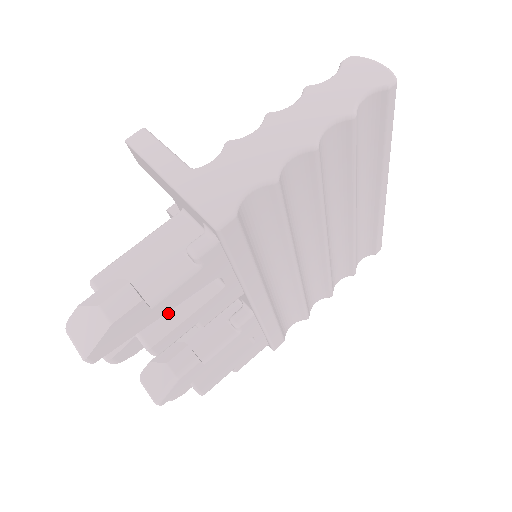
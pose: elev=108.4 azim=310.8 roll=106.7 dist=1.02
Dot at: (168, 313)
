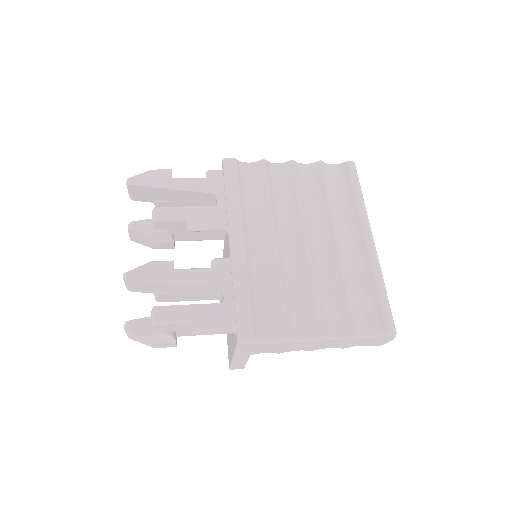
Dot at: occluded
